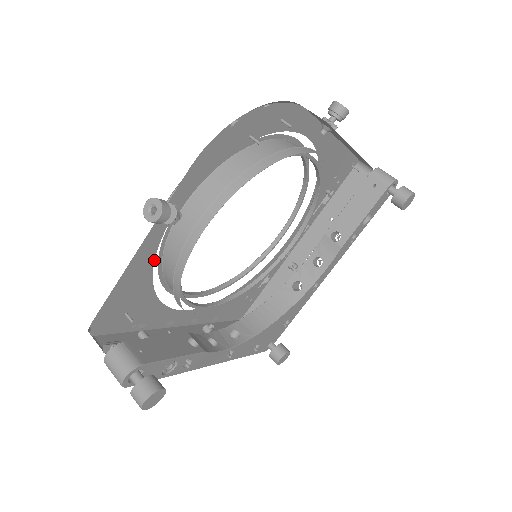
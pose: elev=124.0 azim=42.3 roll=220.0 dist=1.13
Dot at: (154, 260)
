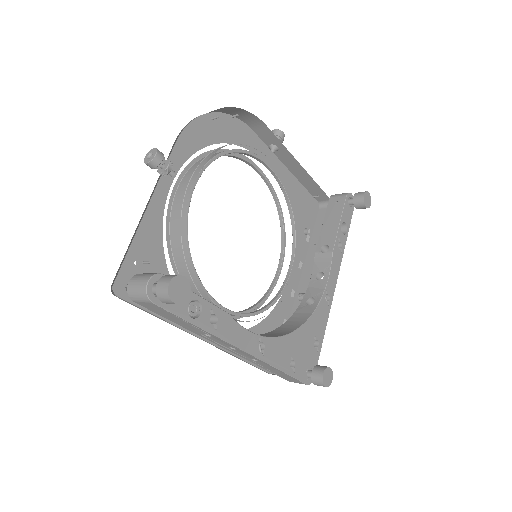
Dot at: (162, 231)
